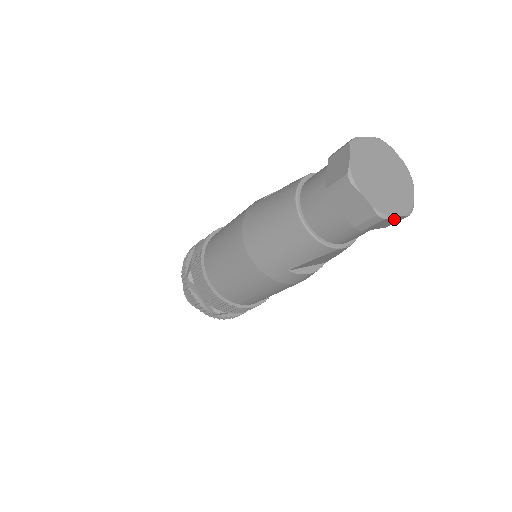
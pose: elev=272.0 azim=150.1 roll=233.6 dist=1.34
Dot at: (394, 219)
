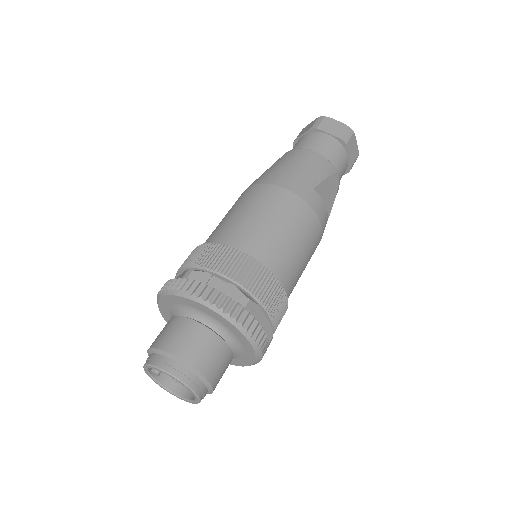
Dot at: (355, 147)
